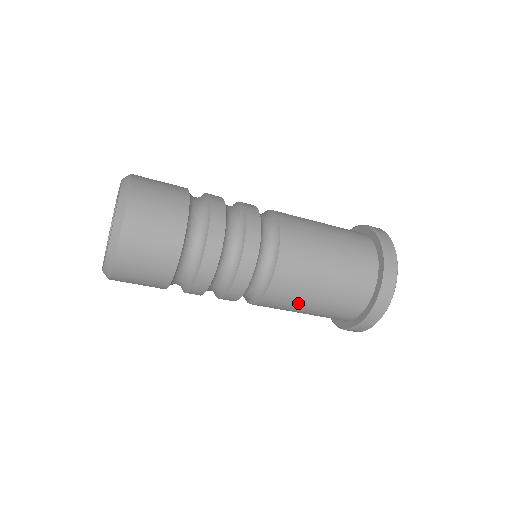
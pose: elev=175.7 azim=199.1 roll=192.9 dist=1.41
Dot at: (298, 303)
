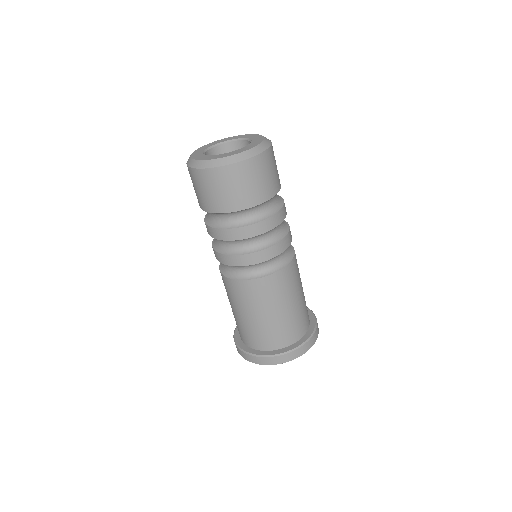
Dot at: (268, 304)
